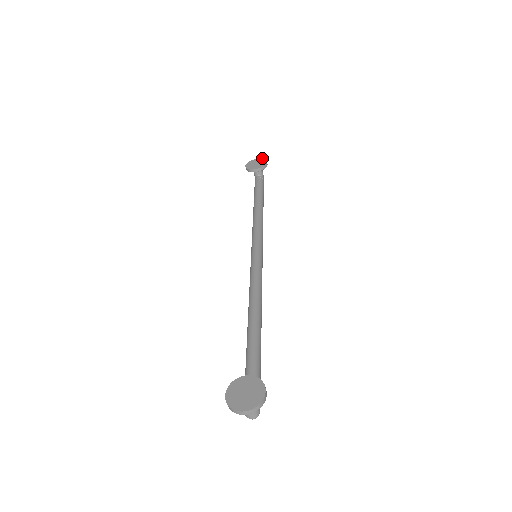
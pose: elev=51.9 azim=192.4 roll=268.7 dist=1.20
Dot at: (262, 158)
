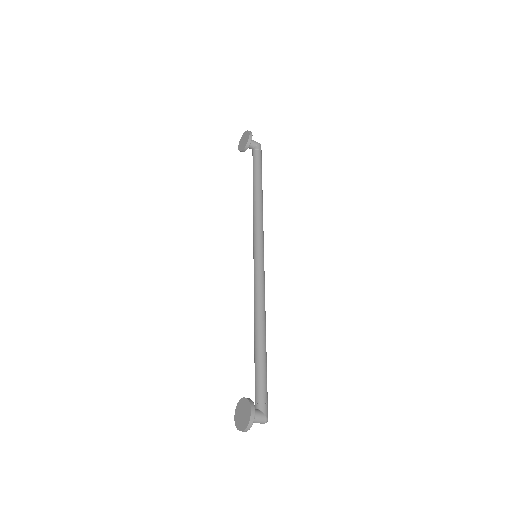
Dot at: occluded
